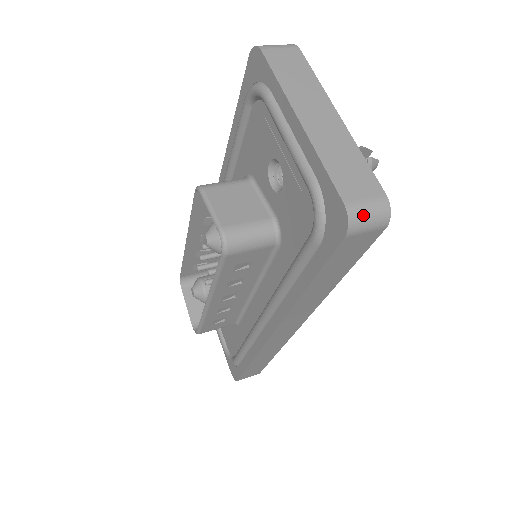
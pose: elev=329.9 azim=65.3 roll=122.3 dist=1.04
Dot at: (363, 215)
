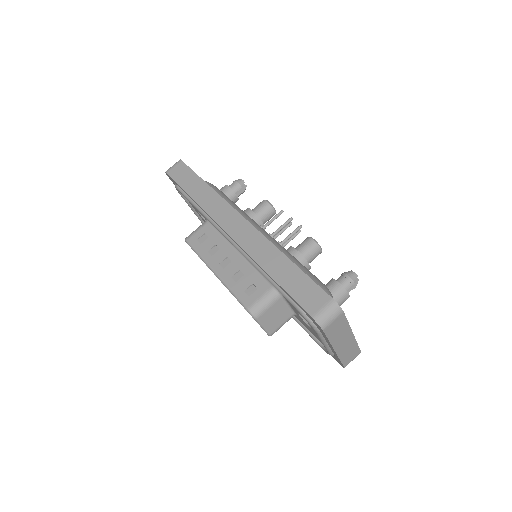
Dot at: occluded
